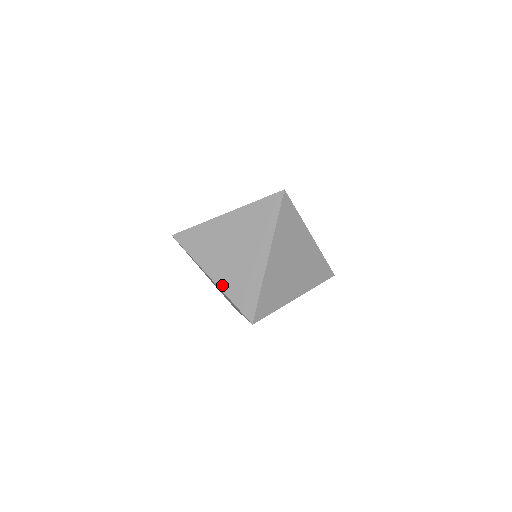
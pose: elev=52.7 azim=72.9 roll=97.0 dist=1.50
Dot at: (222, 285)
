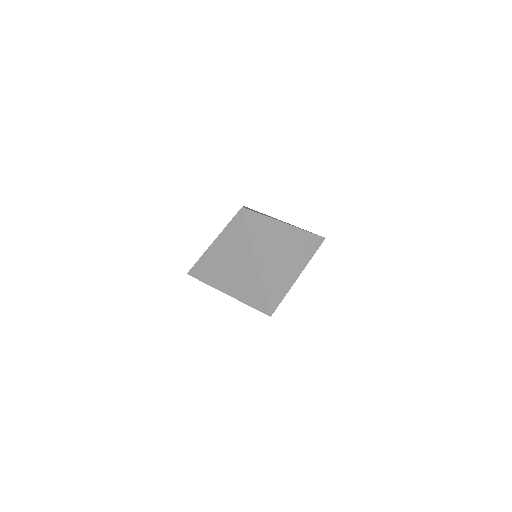
Dot at: (237, 296)
